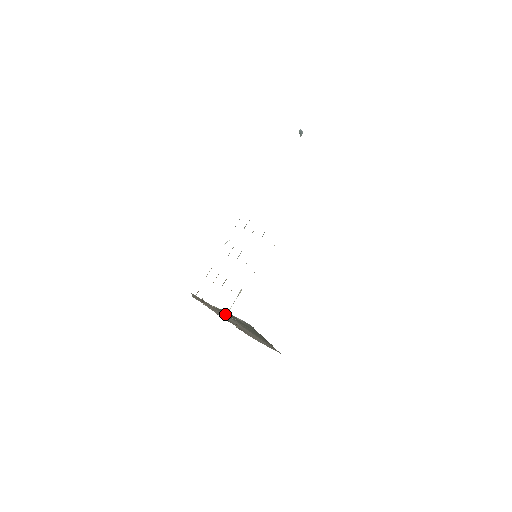
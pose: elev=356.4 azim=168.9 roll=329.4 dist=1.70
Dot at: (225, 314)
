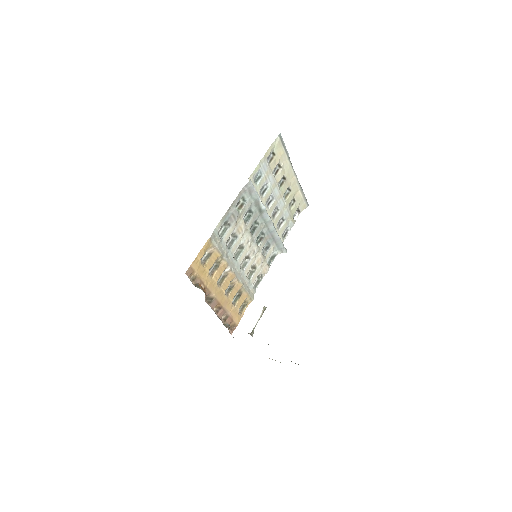
Dot at: (249, 333)
